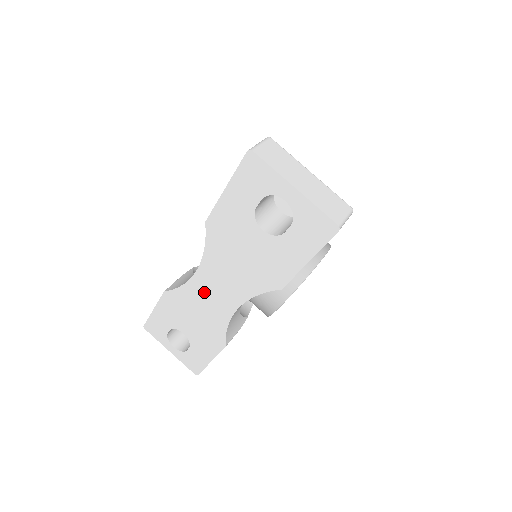
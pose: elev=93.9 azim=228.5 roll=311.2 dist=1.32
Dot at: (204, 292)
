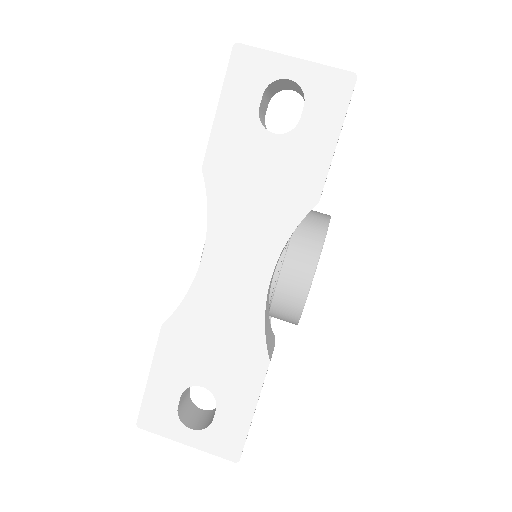
Dot at: (220, 283)
